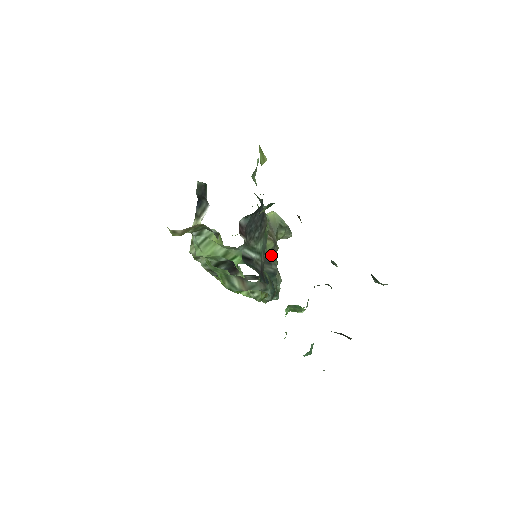
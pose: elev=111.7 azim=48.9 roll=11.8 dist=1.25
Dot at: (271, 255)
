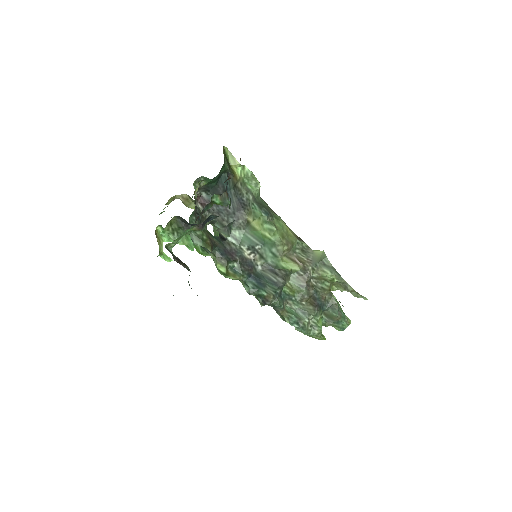
Dot at: (286, 272)
